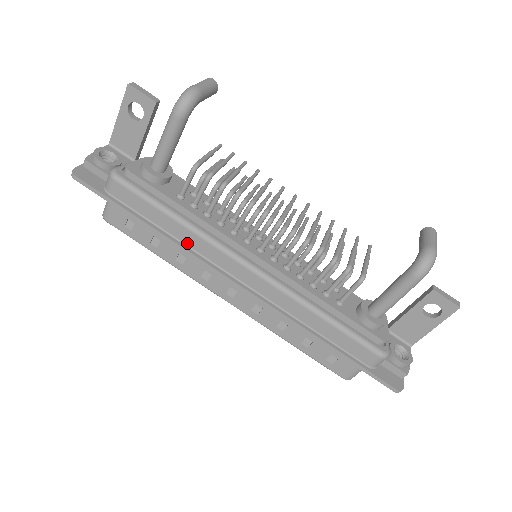
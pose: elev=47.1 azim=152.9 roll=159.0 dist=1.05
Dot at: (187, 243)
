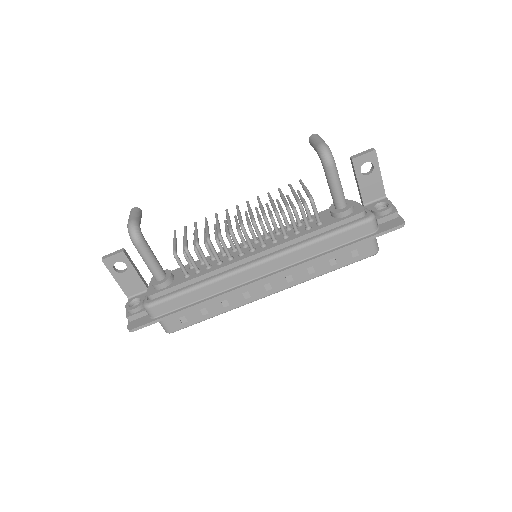
Dot at: (217, 292)
